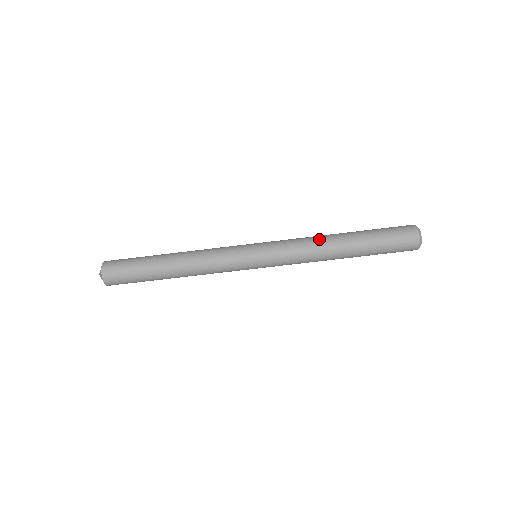
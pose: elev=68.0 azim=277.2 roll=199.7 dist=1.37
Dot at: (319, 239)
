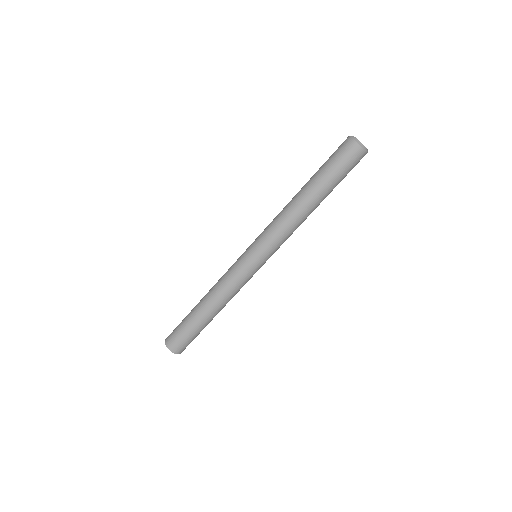
Dot at: (287, 209)
